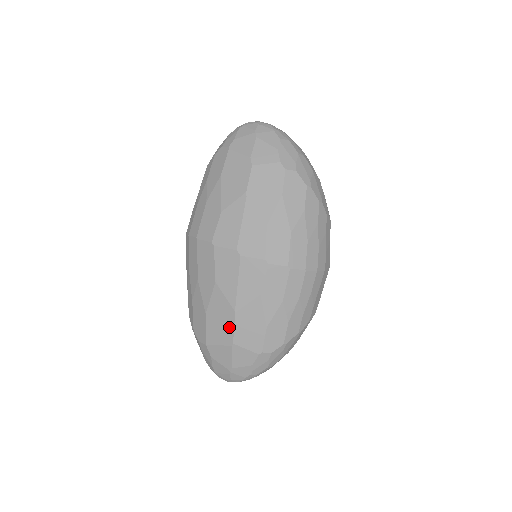
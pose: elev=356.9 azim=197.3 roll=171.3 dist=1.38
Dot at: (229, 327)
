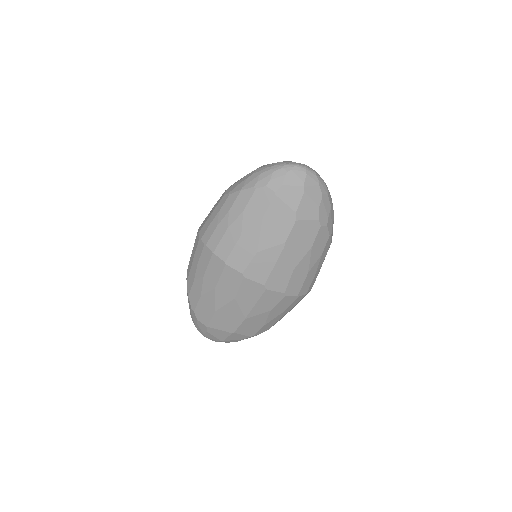
Dot at: (235, 324)
